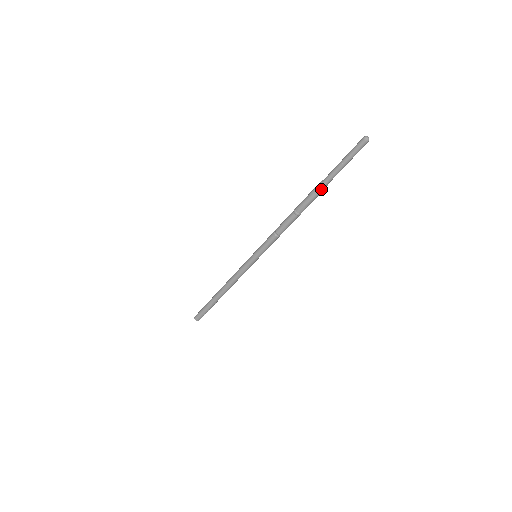
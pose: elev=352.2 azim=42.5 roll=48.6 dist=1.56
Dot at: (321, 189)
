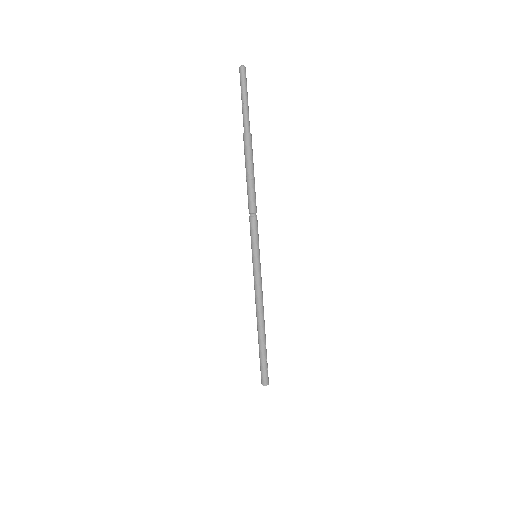
Dot at: (248, 138)
